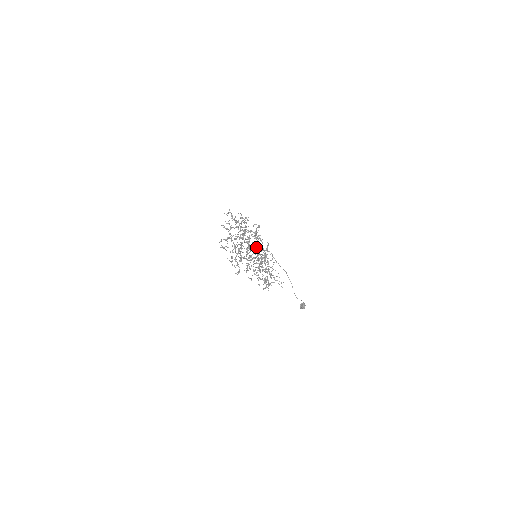
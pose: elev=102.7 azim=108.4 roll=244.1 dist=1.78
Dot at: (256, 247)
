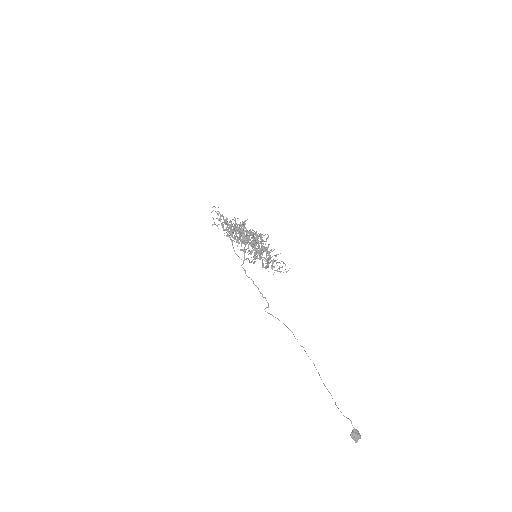
Dot at: occluded
